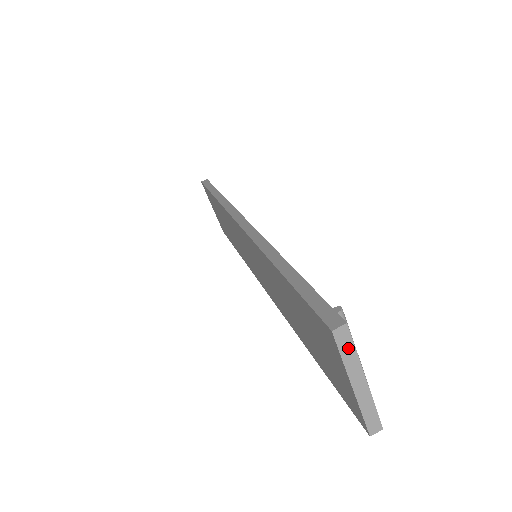
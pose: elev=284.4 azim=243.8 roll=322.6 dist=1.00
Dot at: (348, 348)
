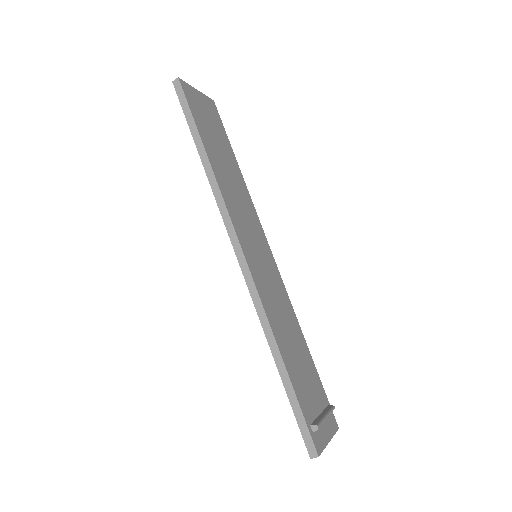
Dot at: occluded
